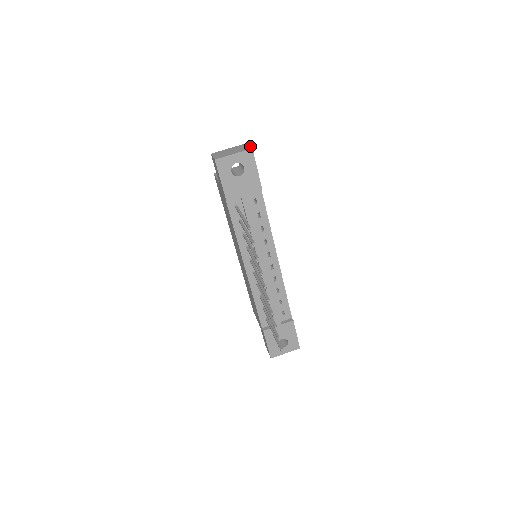
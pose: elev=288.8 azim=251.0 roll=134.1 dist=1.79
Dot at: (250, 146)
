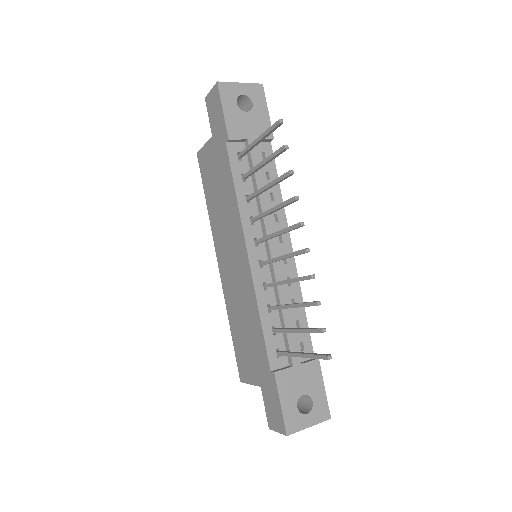
Dot at: occluded
